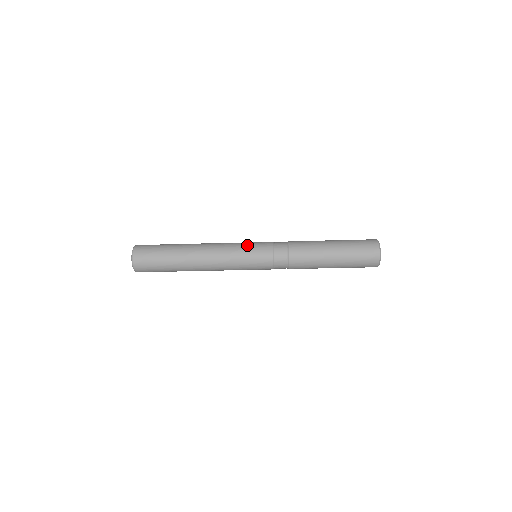
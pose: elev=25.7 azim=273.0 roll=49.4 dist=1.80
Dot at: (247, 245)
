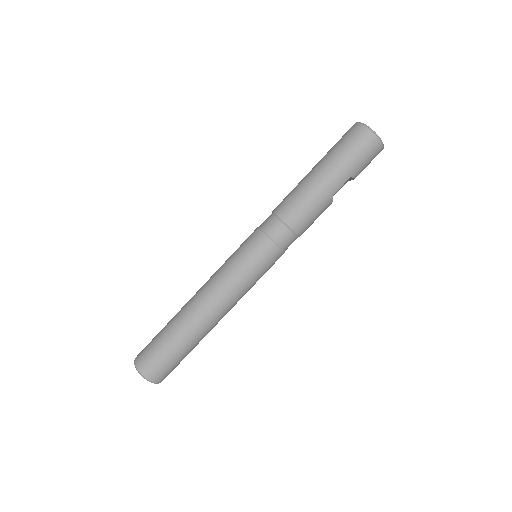
Dot at: occluded
